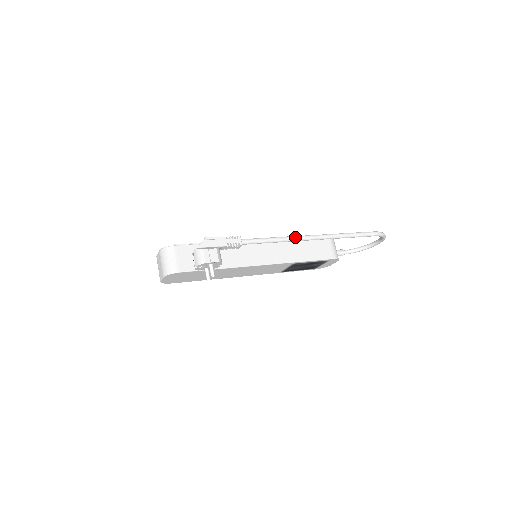
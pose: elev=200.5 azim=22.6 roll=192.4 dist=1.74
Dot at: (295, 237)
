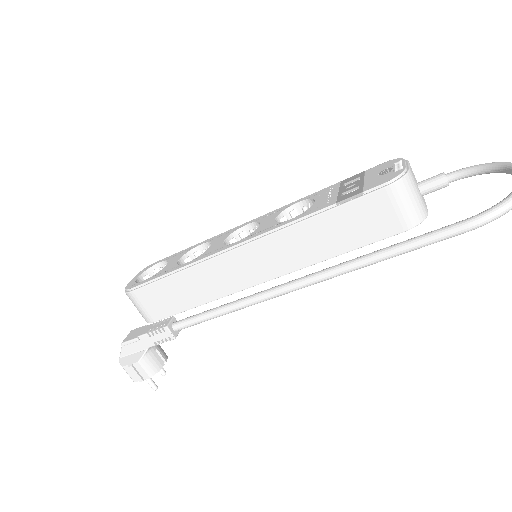
Dot at: (261, 298)
